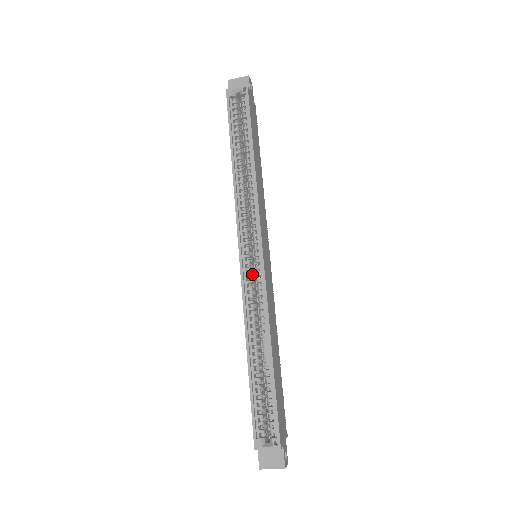
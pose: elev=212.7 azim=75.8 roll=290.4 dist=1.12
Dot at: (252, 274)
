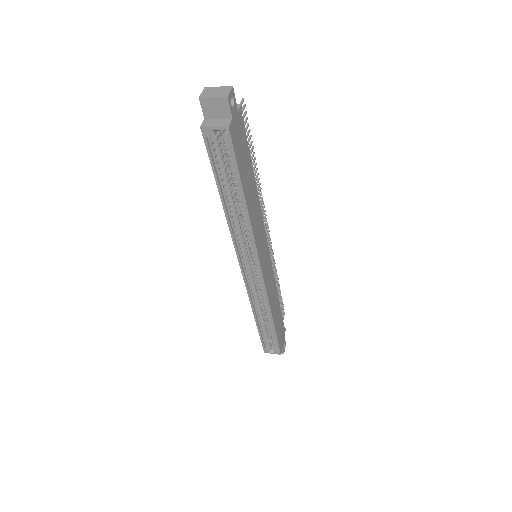
Dot at: occluded
